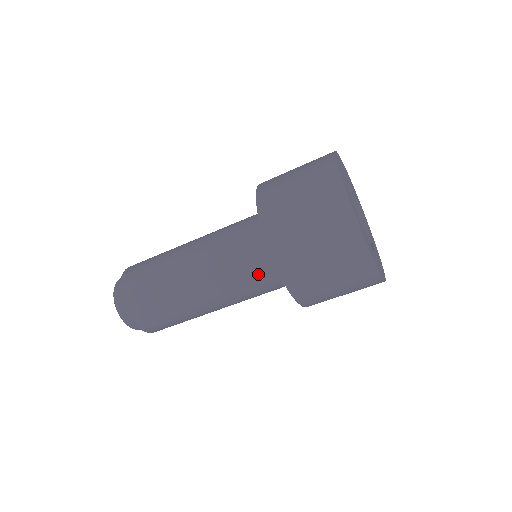
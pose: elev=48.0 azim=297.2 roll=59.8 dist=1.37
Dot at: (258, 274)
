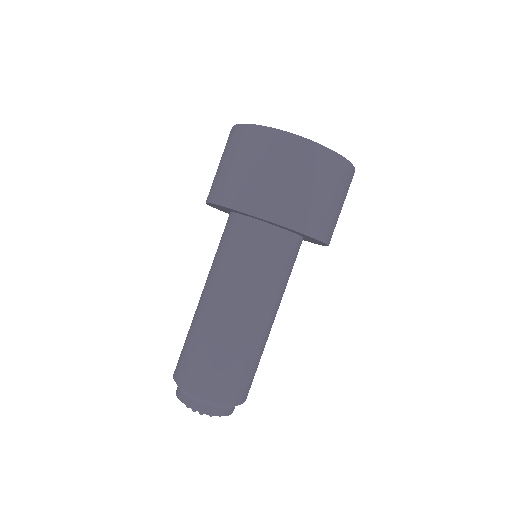
Dot at: (278, 257)
